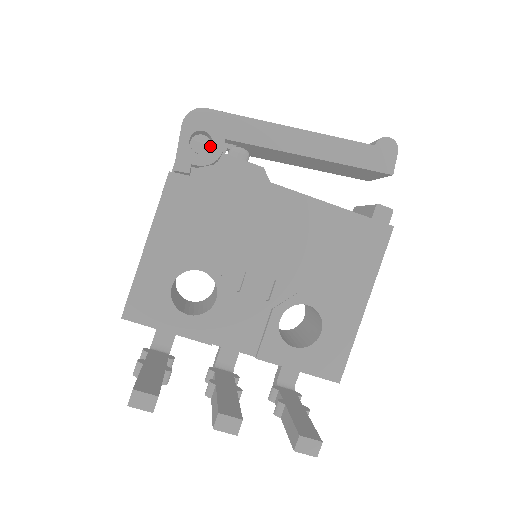
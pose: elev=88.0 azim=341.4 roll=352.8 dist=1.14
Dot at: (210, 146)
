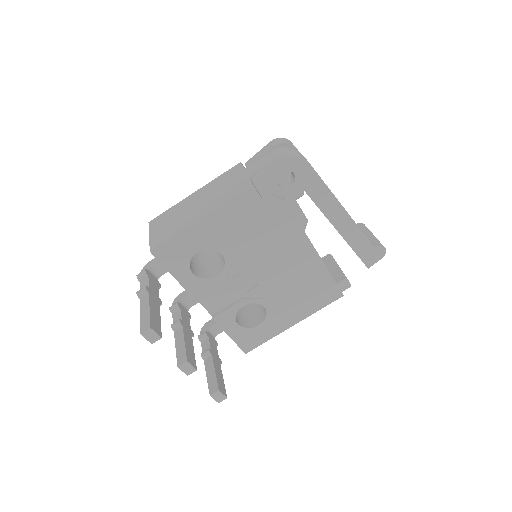
Dot at: (289, 183)
